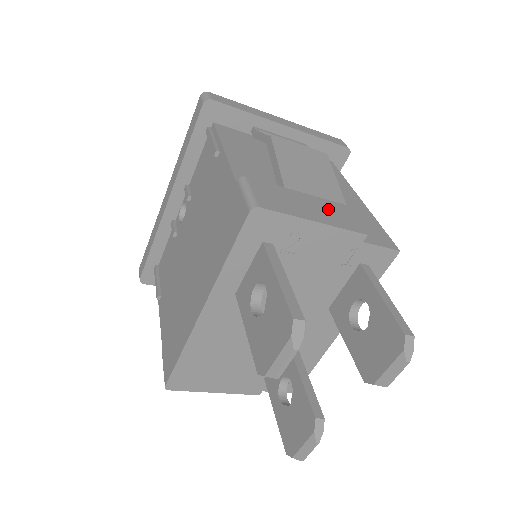
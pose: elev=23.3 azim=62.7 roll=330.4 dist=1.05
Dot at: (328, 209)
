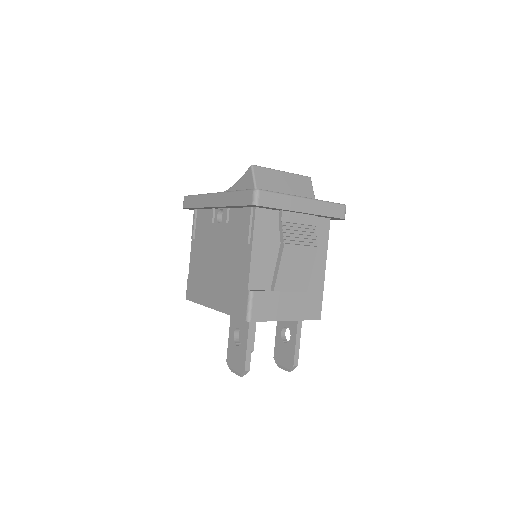
Dot at: (292, 304)
